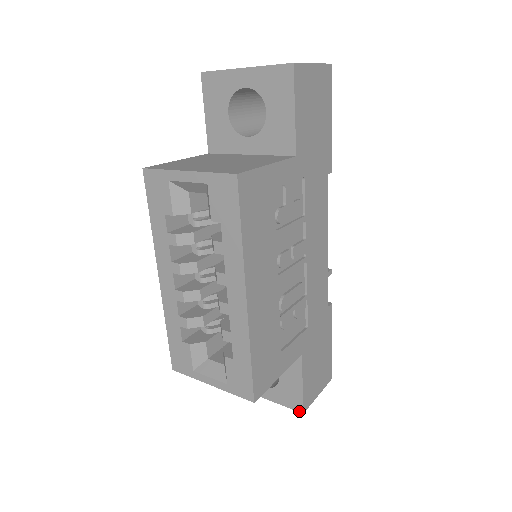
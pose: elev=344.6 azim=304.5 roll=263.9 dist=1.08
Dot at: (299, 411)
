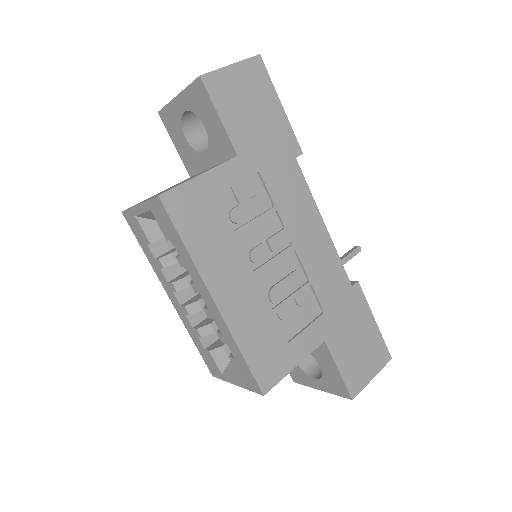
Dot at: (348, 398)
